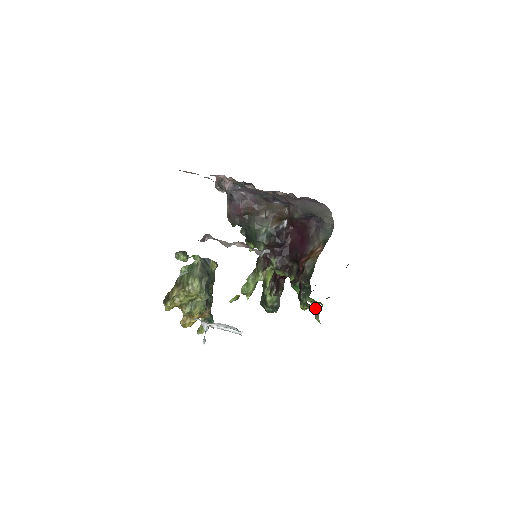
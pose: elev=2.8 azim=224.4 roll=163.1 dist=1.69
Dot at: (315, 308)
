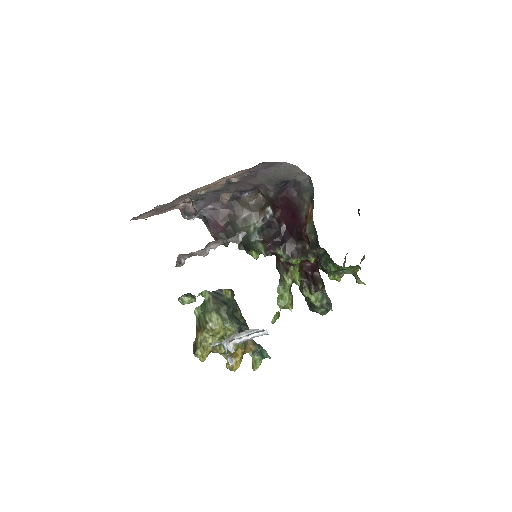
Dot at: (350, 273)
